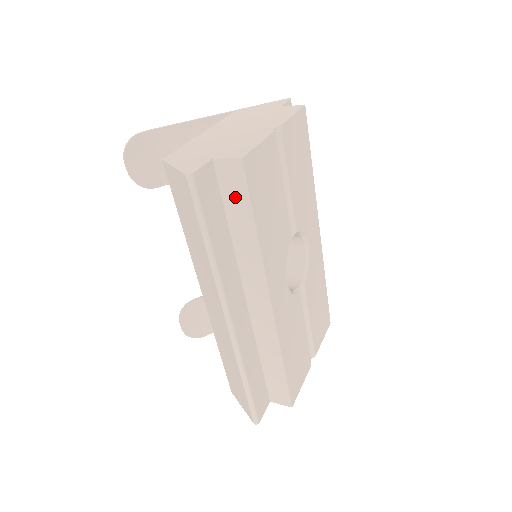
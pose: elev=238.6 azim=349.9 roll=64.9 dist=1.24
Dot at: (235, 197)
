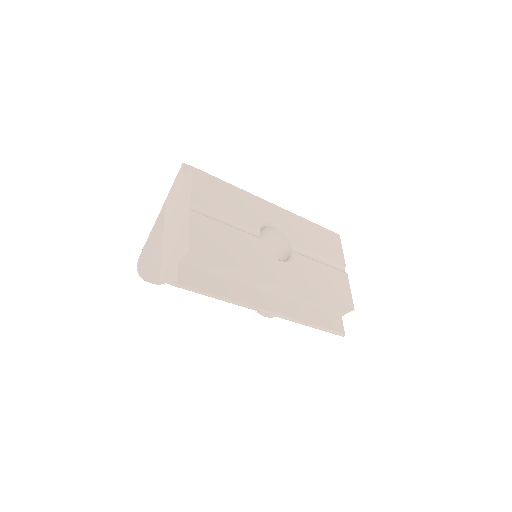
Dot at: (207, 265)
